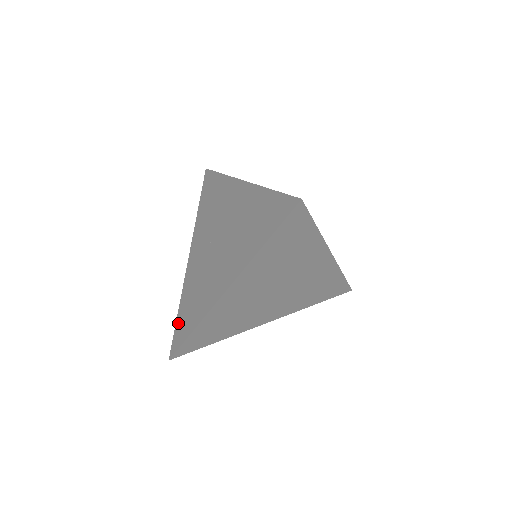
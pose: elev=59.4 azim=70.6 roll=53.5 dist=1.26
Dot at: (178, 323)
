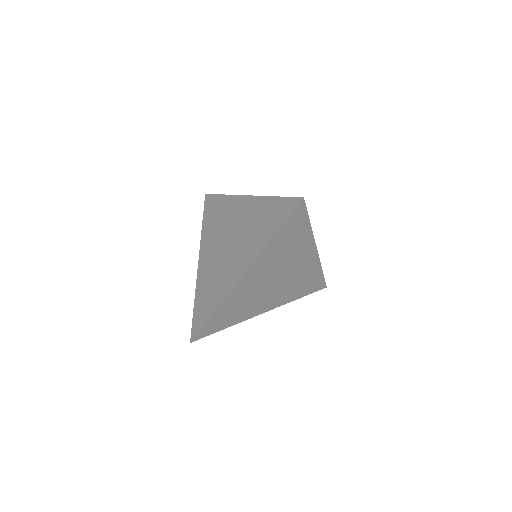
Dot at: (196, 312)
